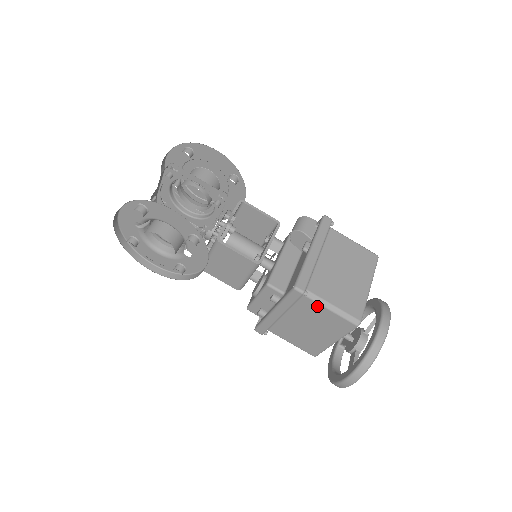
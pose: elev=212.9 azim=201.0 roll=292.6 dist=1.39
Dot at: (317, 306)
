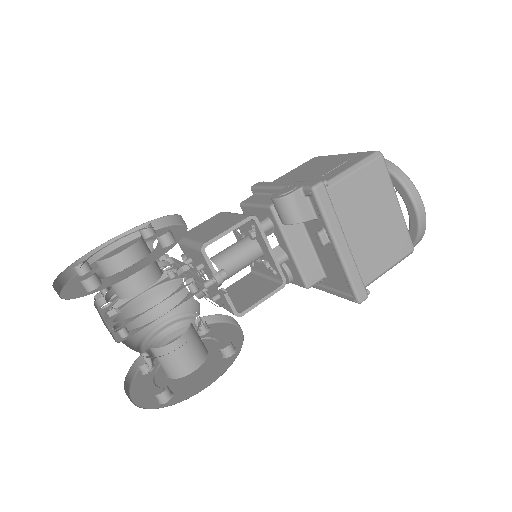
Dot at: occluded
